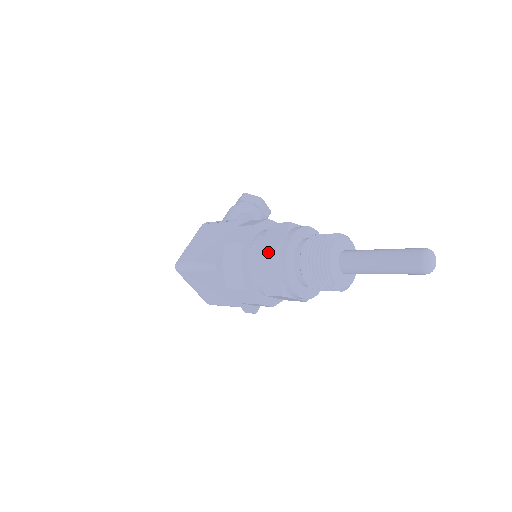
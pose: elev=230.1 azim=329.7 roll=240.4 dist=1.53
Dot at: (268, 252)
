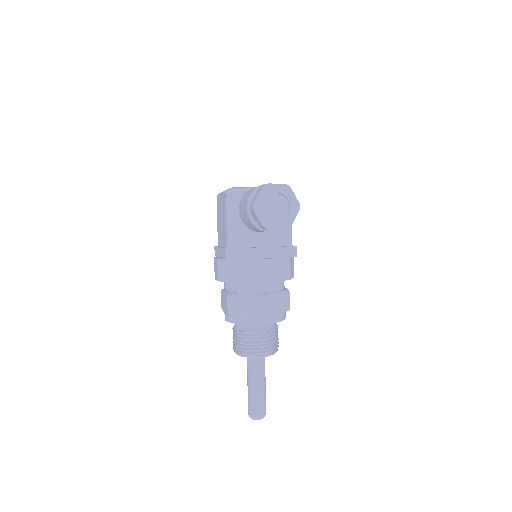
Dot at: (221, 303)
